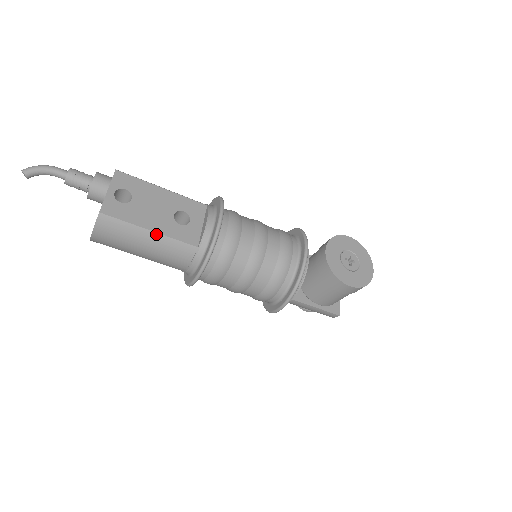
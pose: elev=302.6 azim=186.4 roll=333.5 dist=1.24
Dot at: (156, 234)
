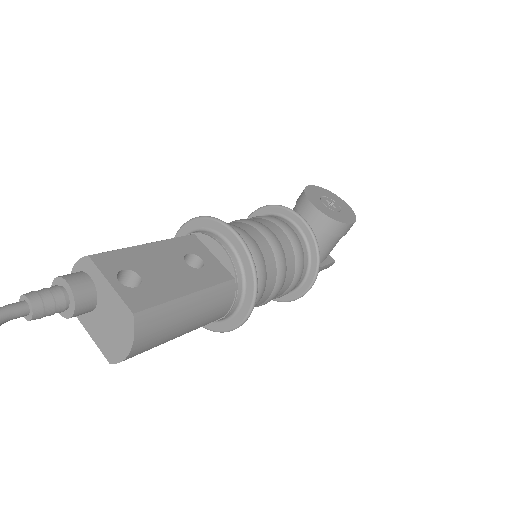
Dot at: (196, 294)
